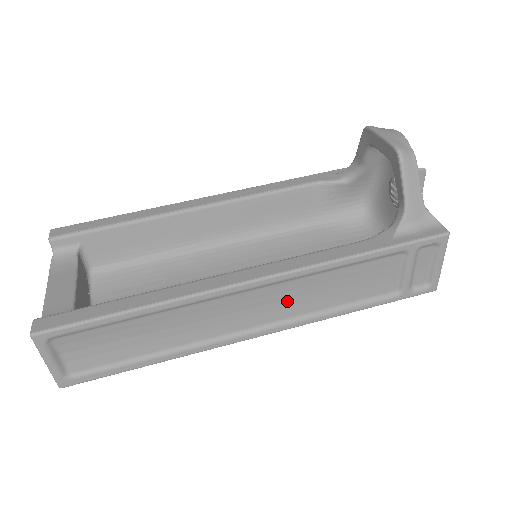
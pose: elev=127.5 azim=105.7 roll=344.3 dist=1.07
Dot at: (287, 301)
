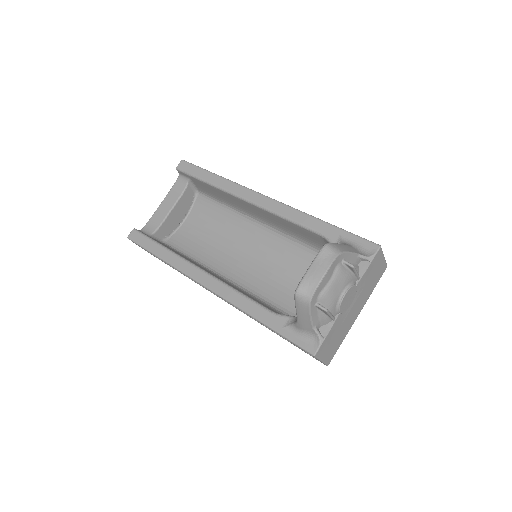
Dot at: occluded
